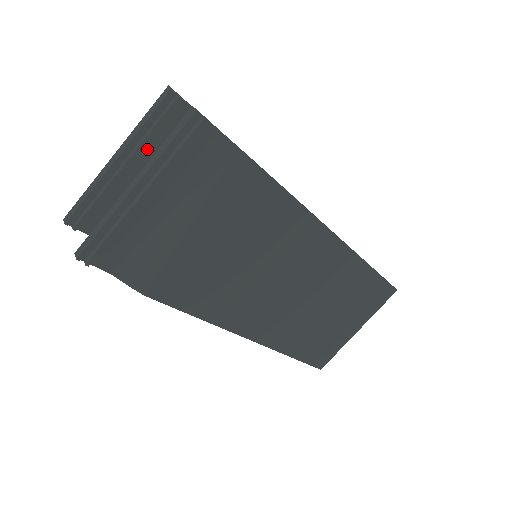
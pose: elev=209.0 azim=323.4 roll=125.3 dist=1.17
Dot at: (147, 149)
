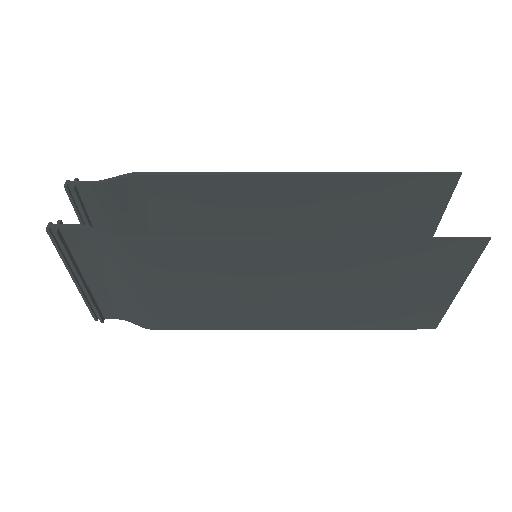
Dot at: (98, 224)
